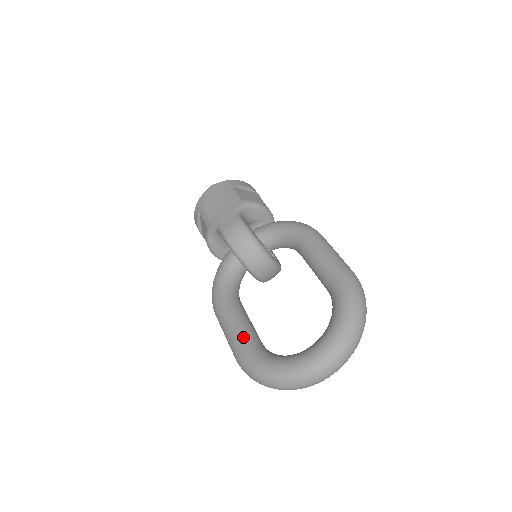
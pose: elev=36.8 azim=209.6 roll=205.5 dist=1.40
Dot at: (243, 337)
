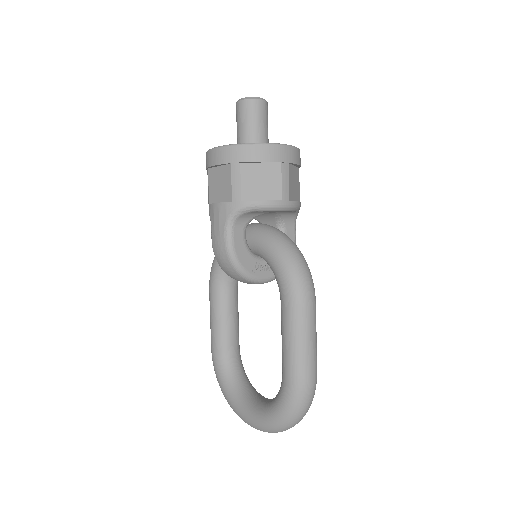
Dot at: (217, 344)
